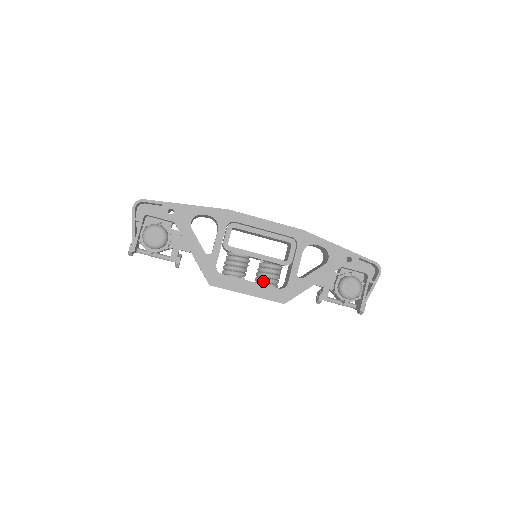
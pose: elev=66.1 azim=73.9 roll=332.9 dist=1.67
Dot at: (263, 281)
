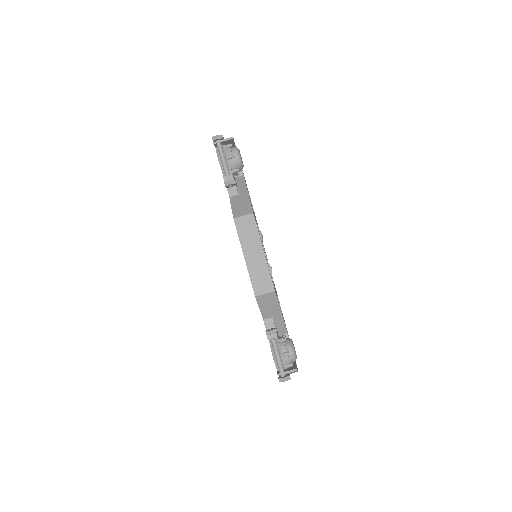
Dot at: (268, 264)
